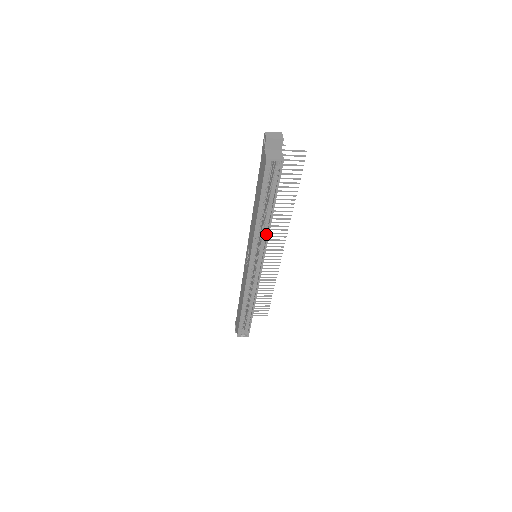
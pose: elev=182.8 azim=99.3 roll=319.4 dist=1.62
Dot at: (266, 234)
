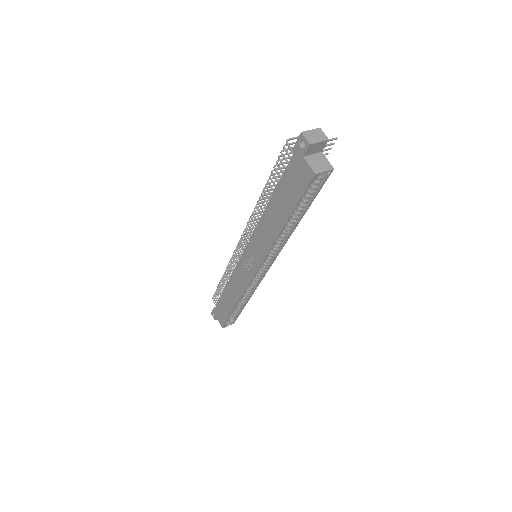
Dot at: (283, 241)
